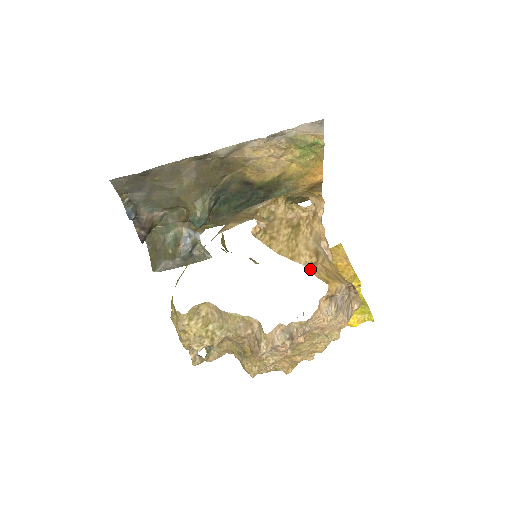
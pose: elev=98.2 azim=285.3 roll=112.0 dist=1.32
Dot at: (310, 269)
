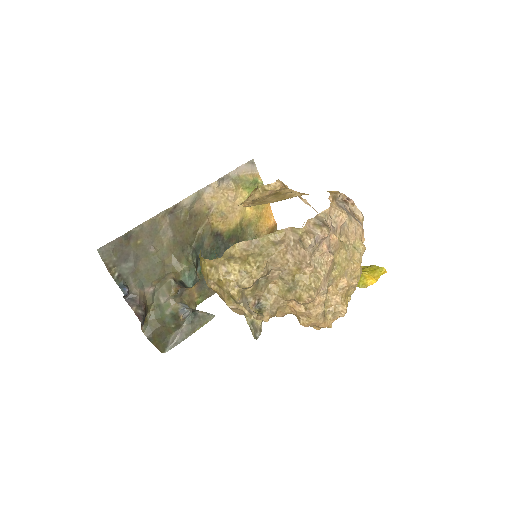
Dot at: occluded
